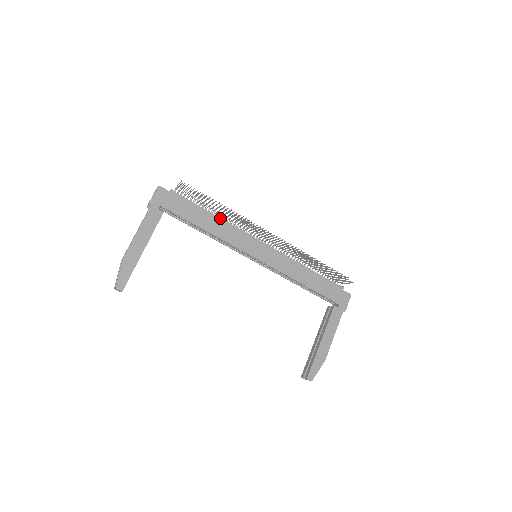
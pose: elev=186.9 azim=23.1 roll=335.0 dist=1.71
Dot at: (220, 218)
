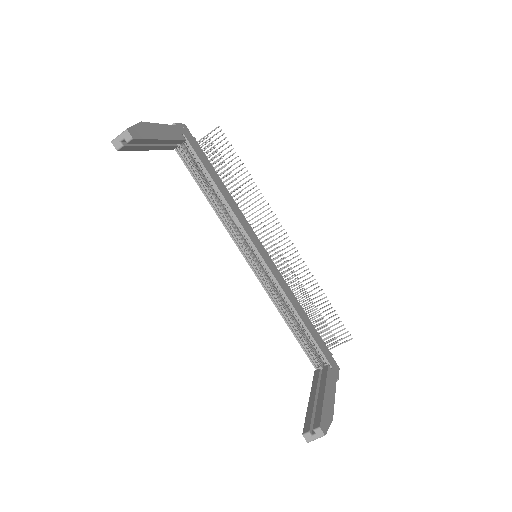
Dot at: occluded
